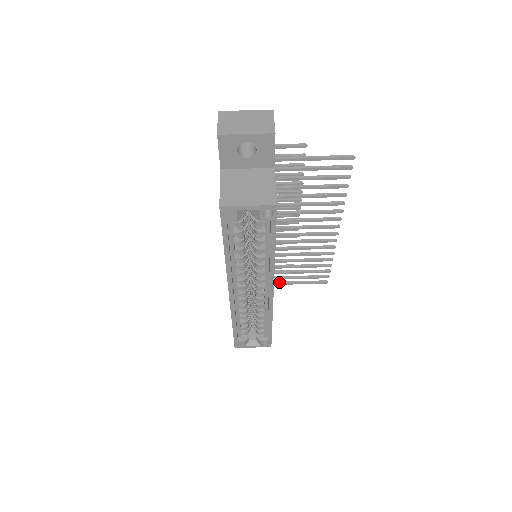
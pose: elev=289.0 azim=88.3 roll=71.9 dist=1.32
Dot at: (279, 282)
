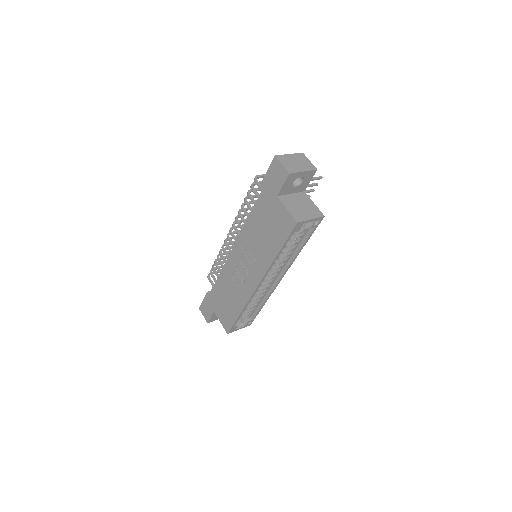
Dot at: occluded
